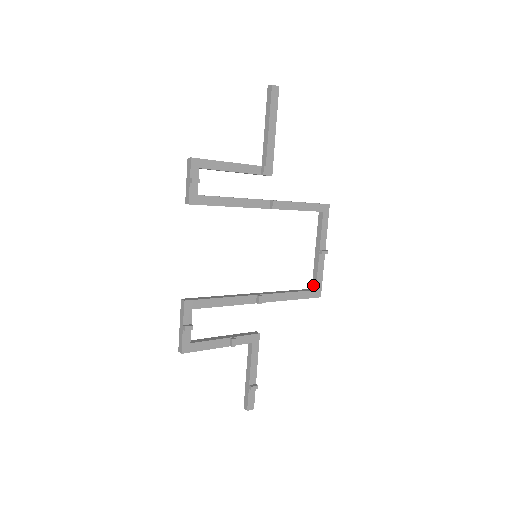
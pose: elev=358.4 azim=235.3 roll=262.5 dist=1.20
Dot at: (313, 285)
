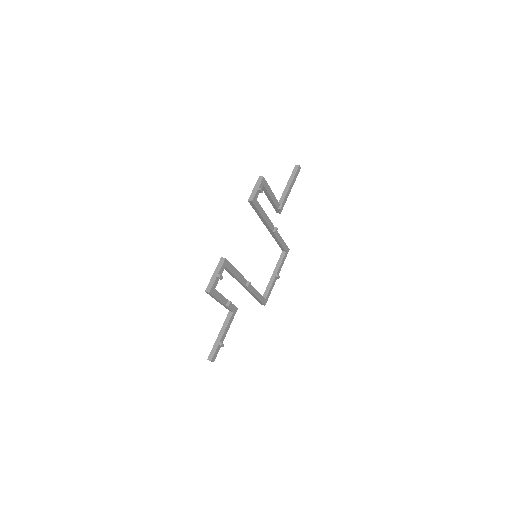
Dot at: (264, 296)
